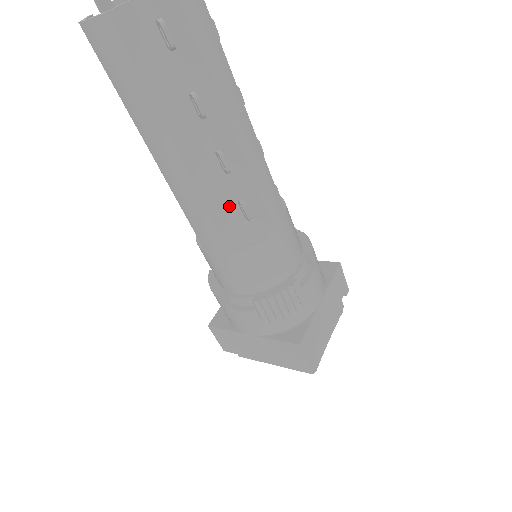
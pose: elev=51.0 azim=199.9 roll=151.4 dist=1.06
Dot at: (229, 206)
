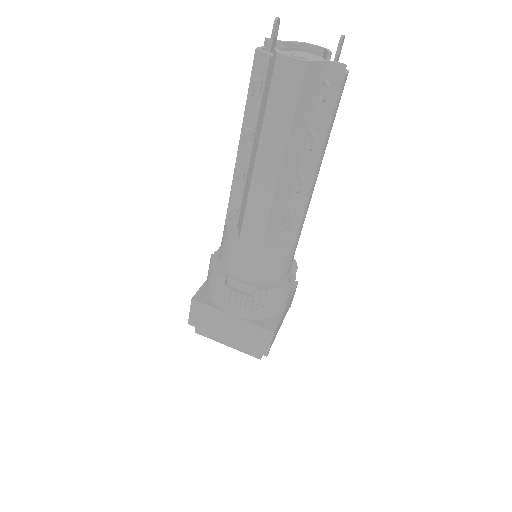
Dot at: (281, 214)
